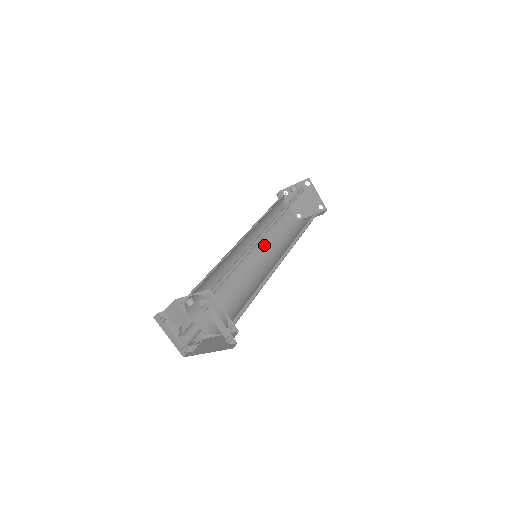
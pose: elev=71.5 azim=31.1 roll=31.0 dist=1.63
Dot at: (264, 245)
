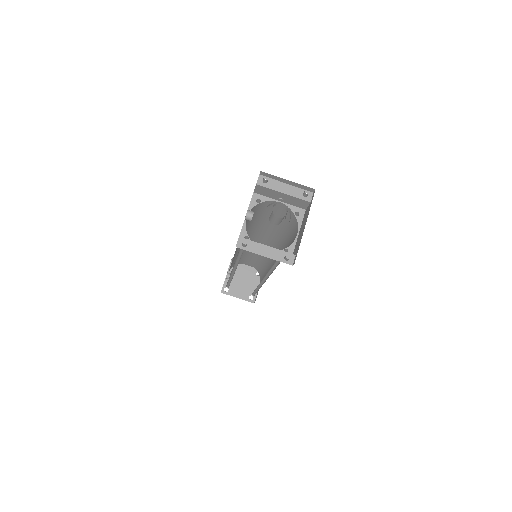
Dot at: occluded
